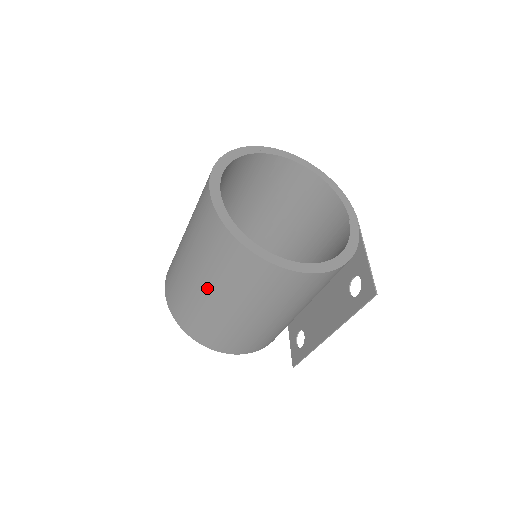
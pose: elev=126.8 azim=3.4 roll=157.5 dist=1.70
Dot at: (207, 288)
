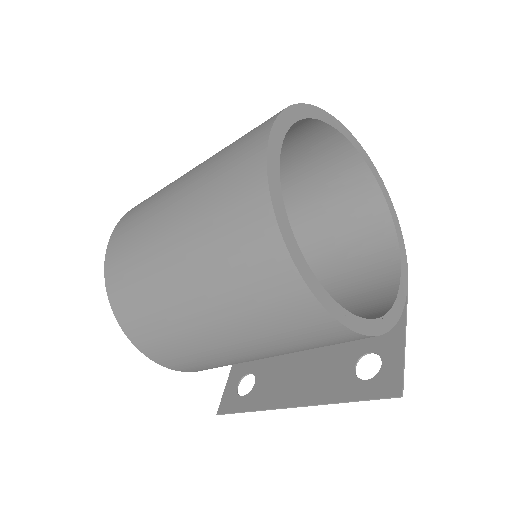
Dot at: (181, 263)
